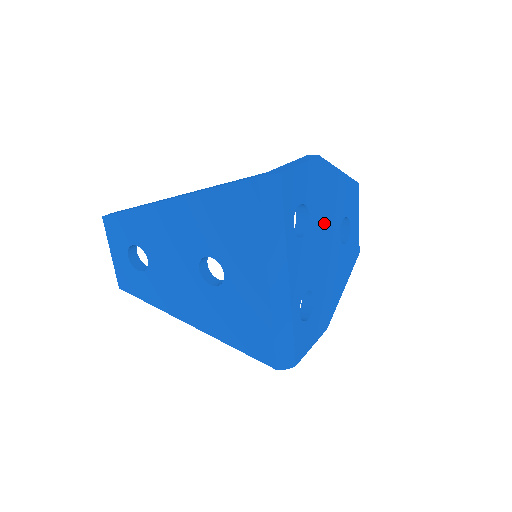
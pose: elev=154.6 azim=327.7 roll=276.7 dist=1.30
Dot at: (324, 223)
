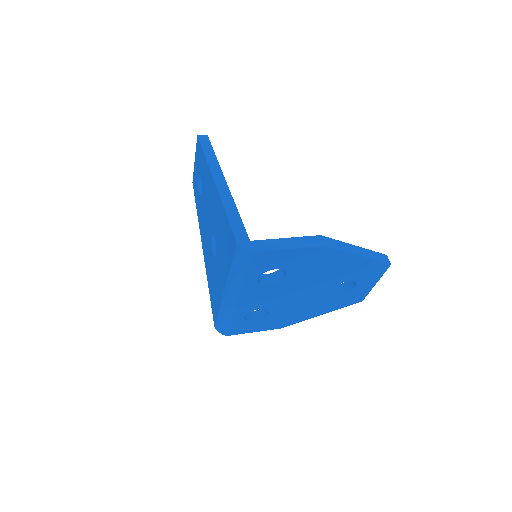
Dot at: (309, 281)
